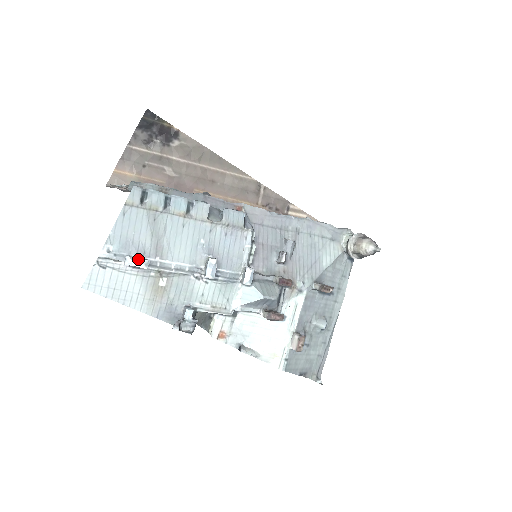
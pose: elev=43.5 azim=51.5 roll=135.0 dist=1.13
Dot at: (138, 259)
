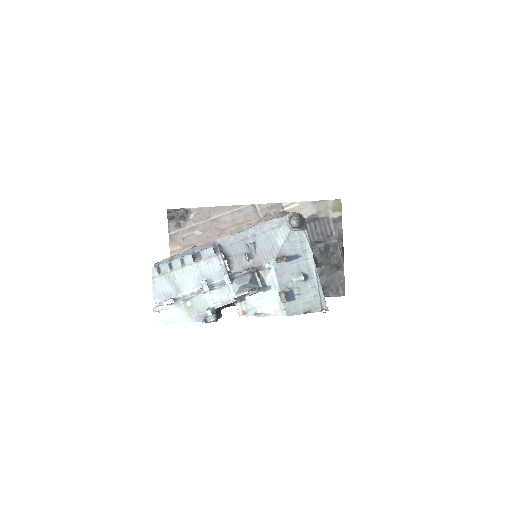
Dot at: (167, 300)
